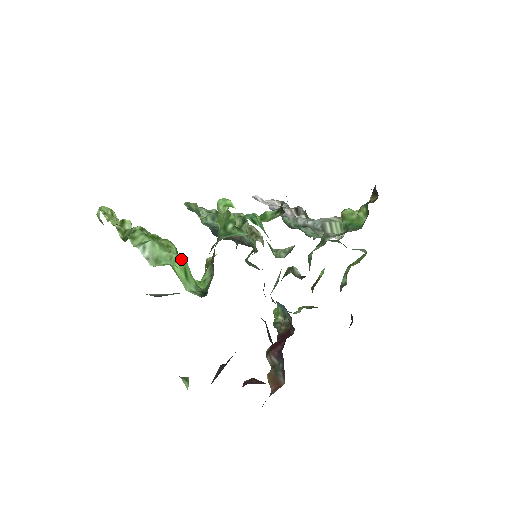
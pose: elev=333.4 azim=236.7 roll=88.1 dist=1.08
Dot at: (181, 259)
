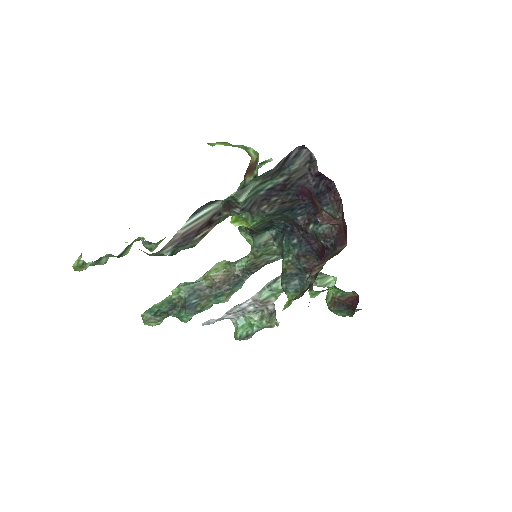
Dot at: occluded
